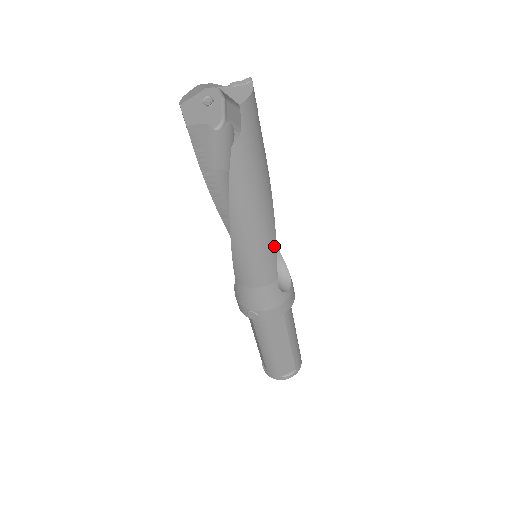
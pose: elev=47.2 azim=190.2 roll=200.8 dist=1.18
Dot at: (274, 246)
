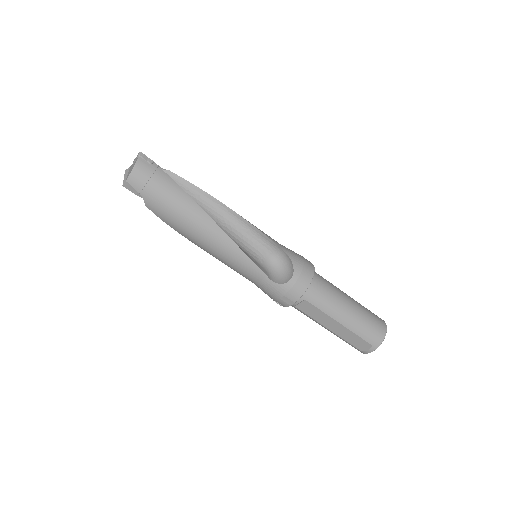
Dot at: (240, 252)
